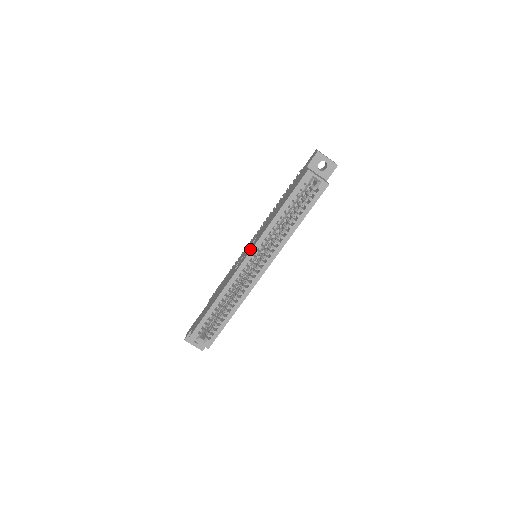
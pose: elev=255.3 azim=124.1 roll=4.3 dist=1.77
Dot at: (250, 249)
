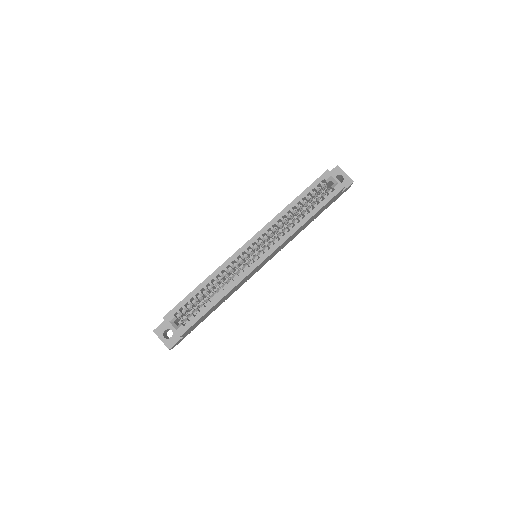
Dot at: occluded
